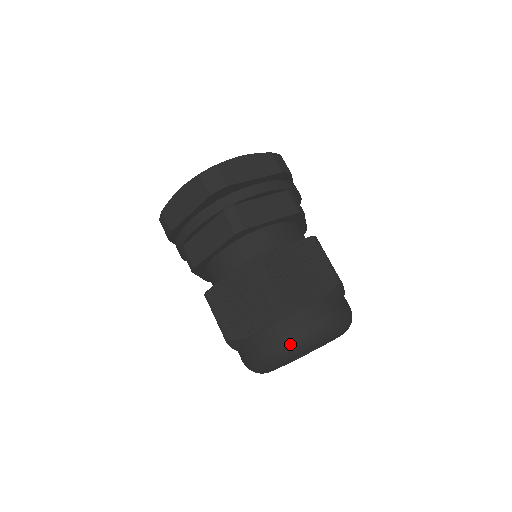
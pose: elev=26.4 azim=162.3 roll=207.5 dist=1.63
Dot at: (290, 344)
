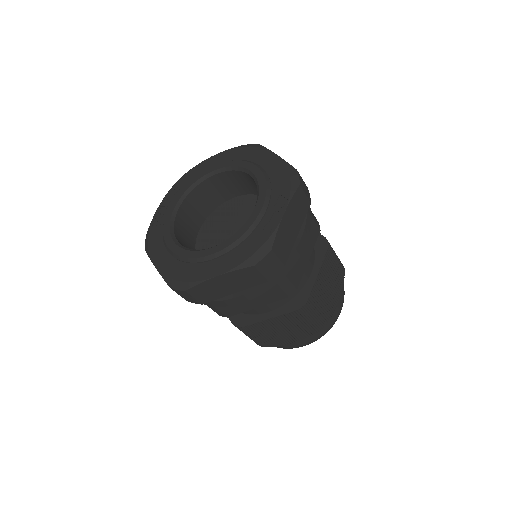
Dot at: occluded
